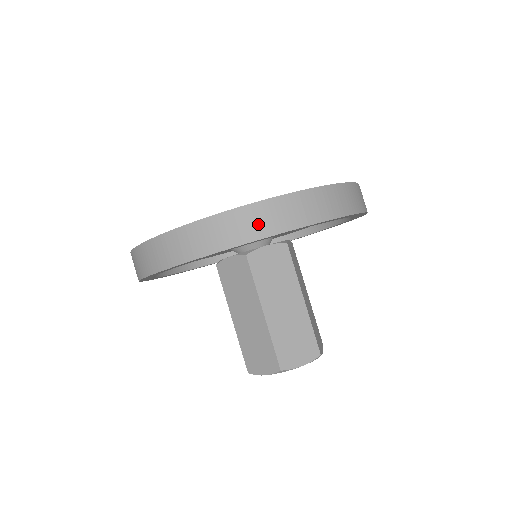
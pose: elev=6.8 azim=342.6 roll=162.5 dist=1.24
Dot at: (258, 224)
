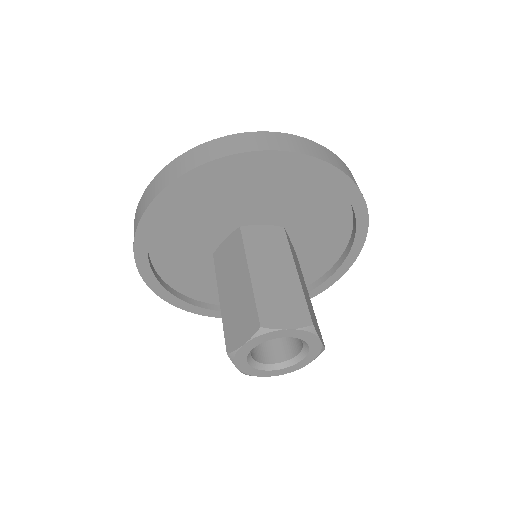
Dot at: occluded
